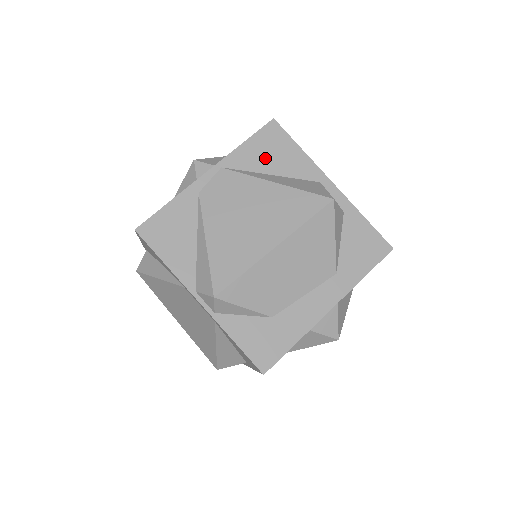
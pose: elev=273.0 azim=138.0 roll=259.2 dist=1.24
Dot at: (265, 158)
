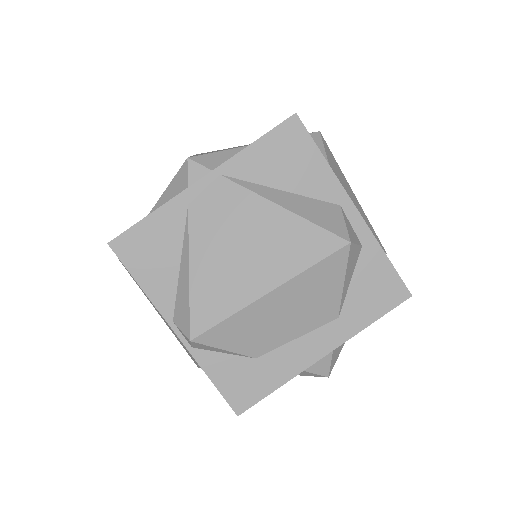
Dot at: (276, 167)
